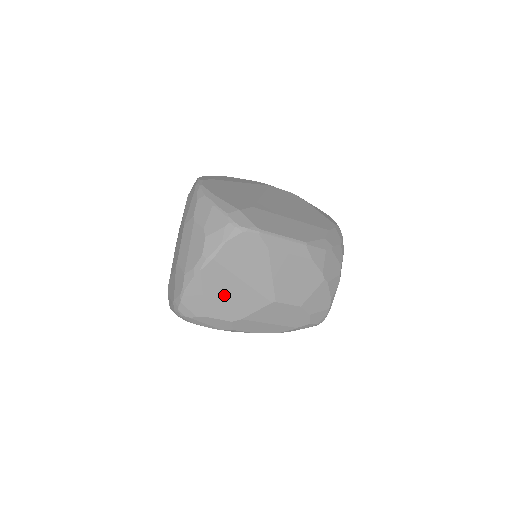
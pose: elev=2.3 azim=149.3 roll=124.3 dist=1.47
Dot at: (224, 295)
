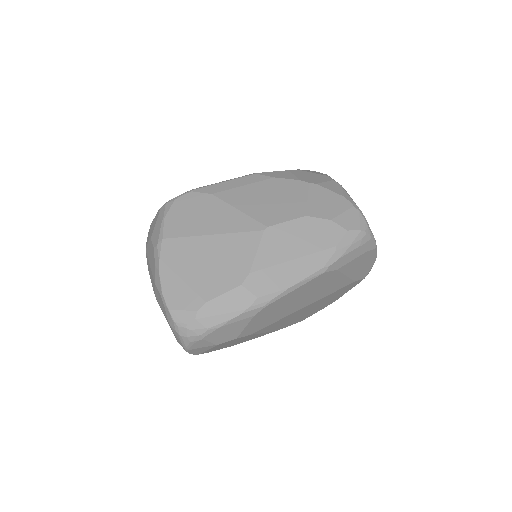
Dot at: (205, 263)
